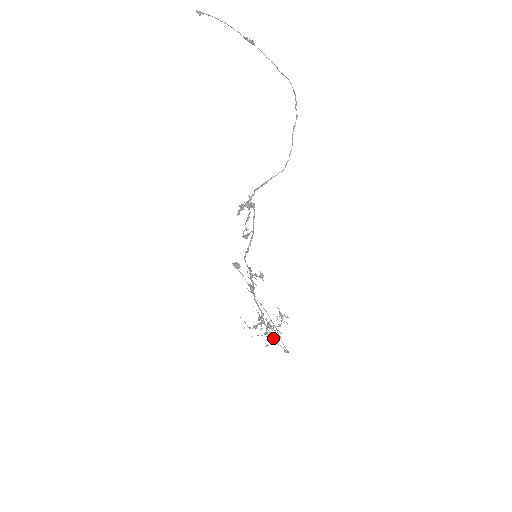
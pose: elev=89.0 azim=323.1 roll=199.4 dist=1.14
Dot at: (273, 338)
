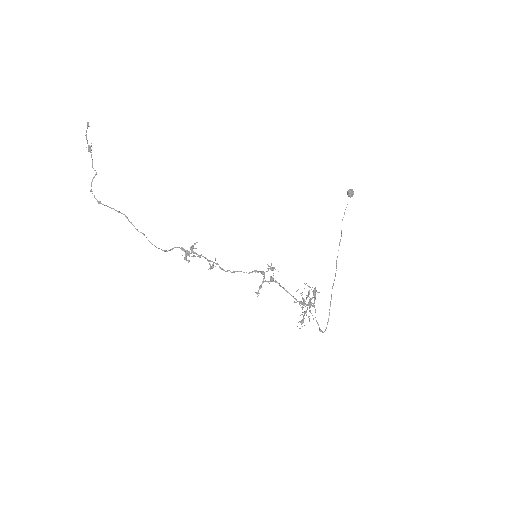
Dot at: occluded
